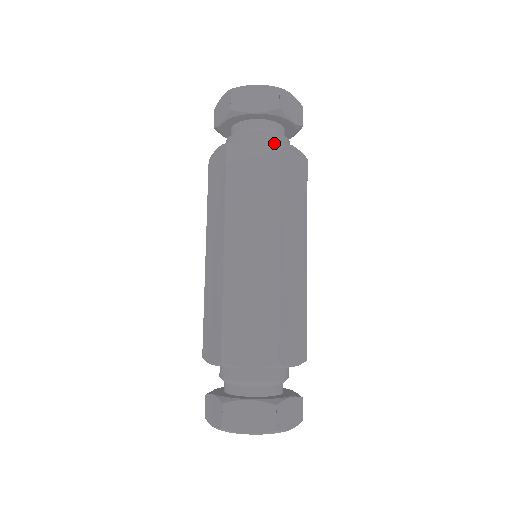
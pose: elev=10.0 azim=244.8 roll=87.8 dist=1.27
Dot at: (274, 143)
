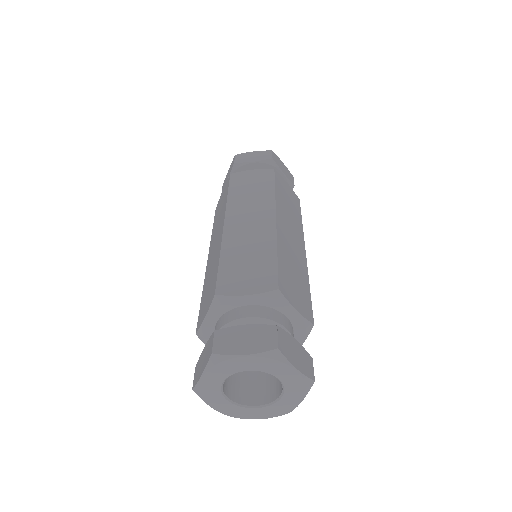
Dot at: (269, 170)
